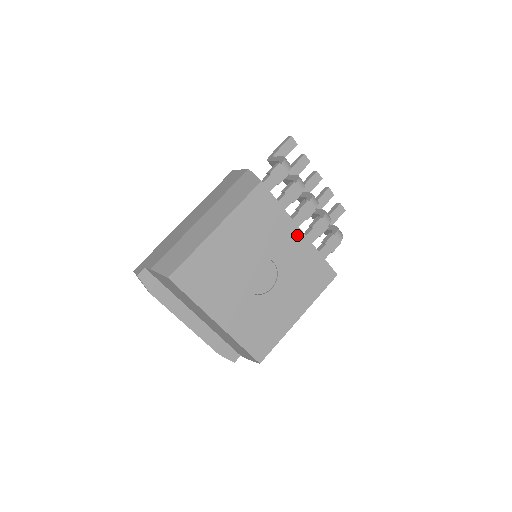
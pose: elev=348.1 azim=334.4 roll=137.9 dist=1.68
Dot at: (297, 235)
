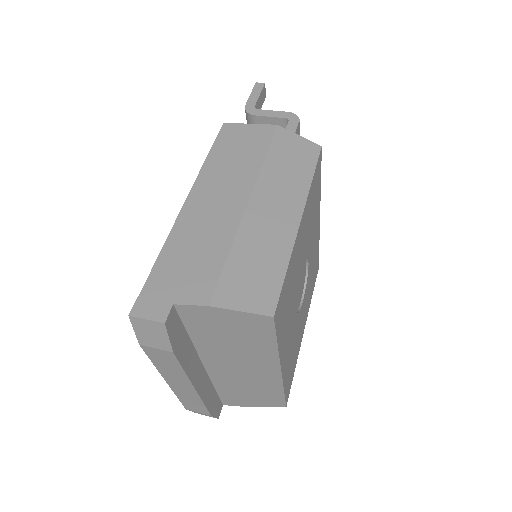
Dot at: (318, 223)
